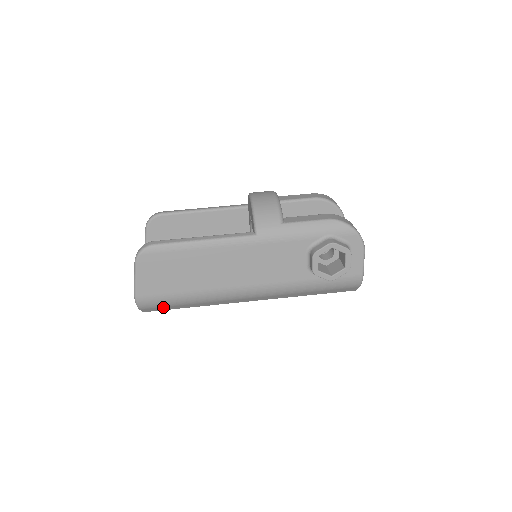
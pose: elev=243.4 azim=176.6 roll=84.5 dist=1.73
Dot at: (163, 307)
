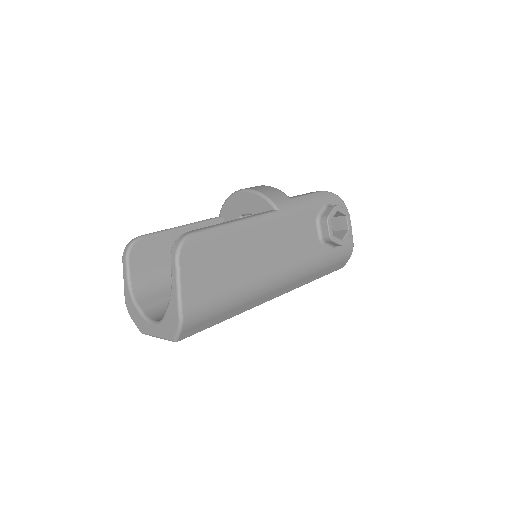
Dot at: (204, 322)
